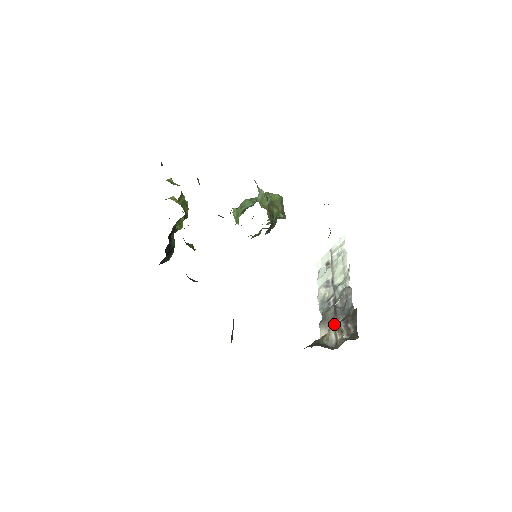
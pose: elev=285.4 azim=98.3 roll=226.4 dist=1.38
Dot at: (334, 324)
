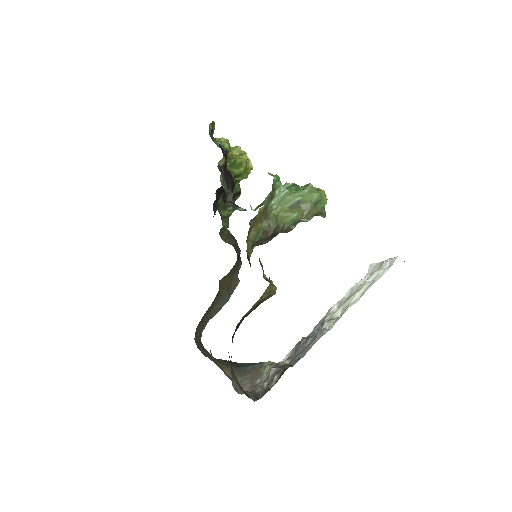
Dot at: occluded
